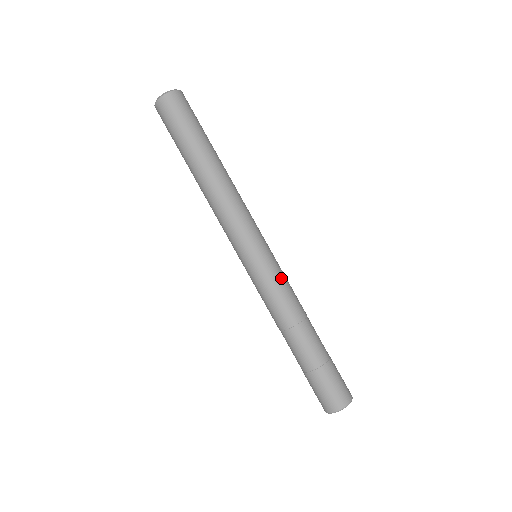
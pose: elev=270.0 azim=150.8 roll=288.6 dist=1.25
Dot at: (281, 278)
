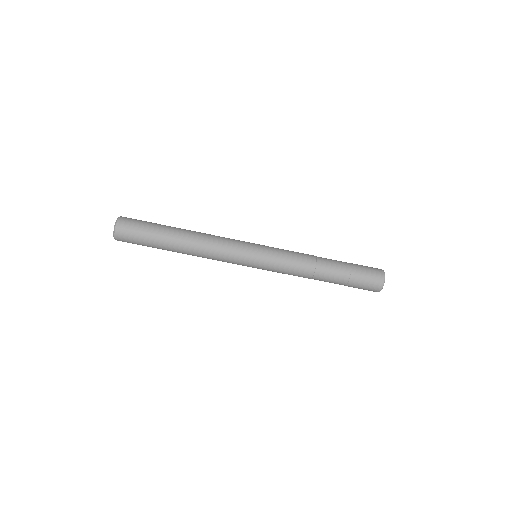
Dot at: (282, 251)
